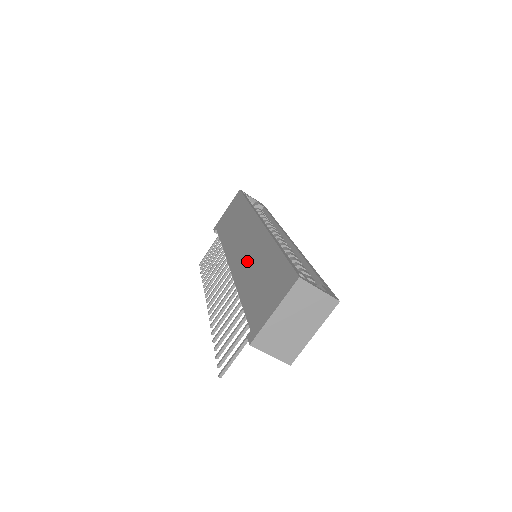
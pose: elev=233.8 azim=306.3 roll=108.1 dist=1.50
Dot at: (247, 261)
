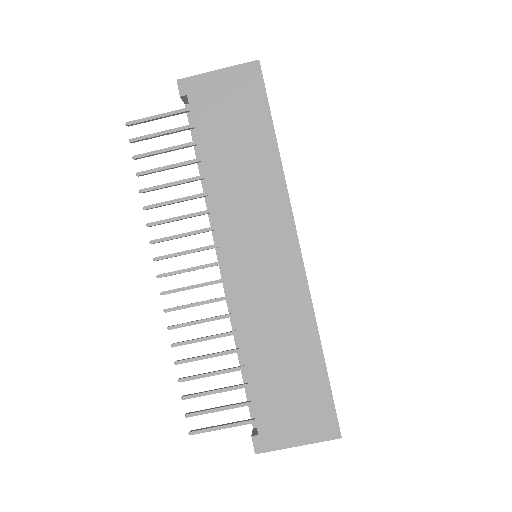
Dot at: (263, 303)
